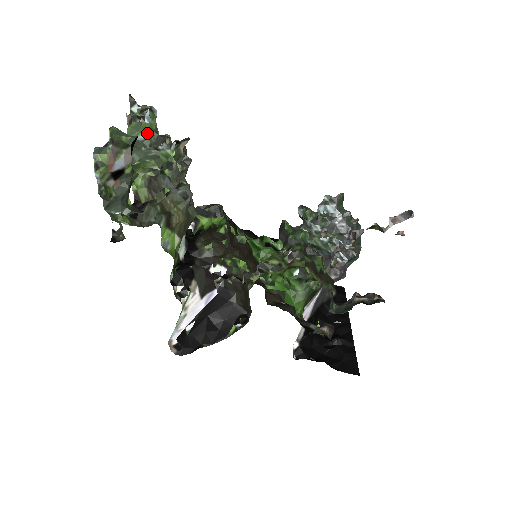
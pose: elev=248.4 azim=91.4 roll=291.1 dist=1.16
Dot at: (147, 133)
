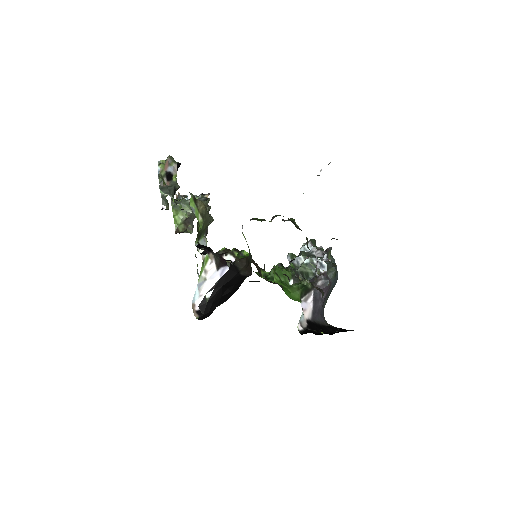
Dot at: occluded
